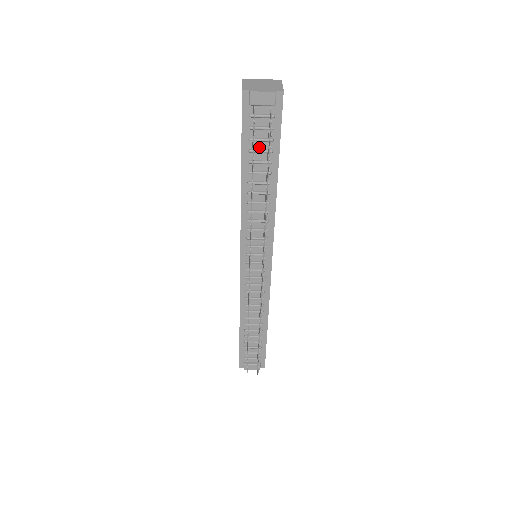
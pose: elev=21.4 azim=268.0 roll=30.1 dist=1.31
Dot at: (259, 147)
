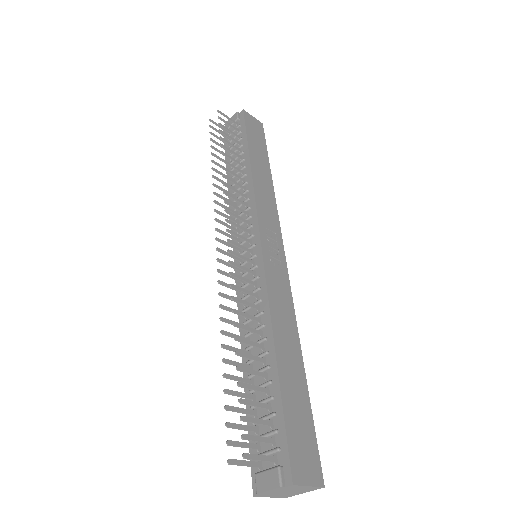
Dot at: (235, 151)
